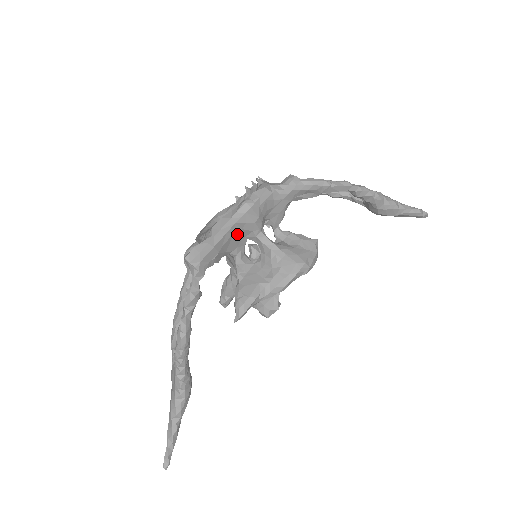
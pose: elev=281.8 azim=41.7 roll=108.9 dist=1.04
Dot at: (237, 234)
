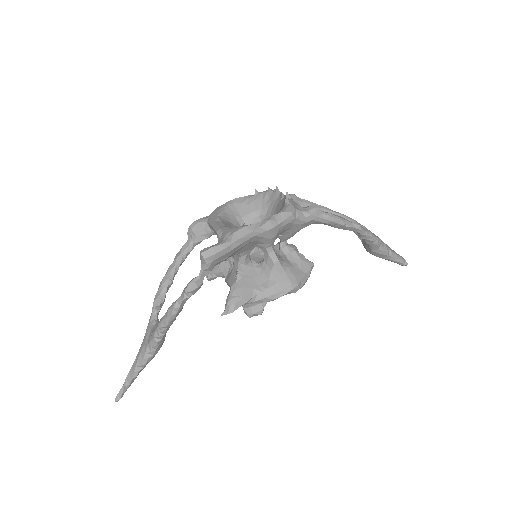
Dot at: (251, 243)
